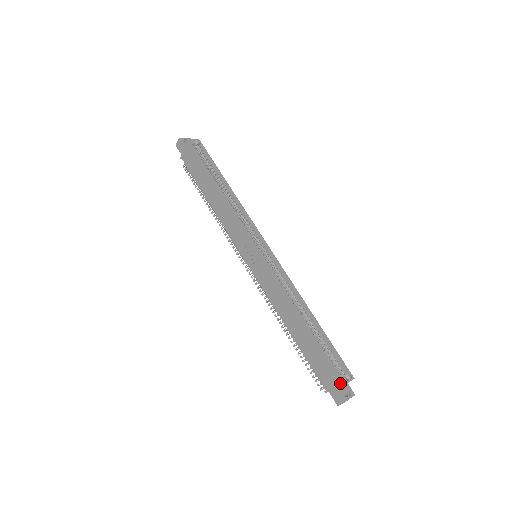
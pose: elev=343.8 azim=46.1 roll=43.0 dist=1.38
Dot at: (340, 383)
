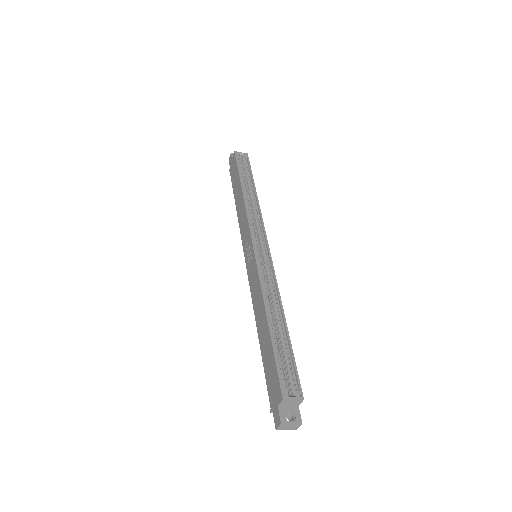
Dot at: (280, 396)
